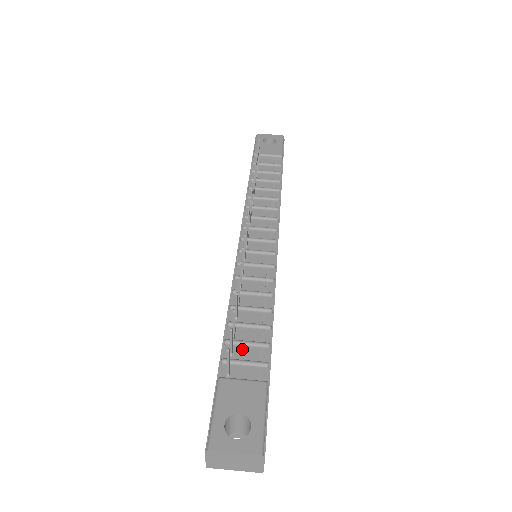
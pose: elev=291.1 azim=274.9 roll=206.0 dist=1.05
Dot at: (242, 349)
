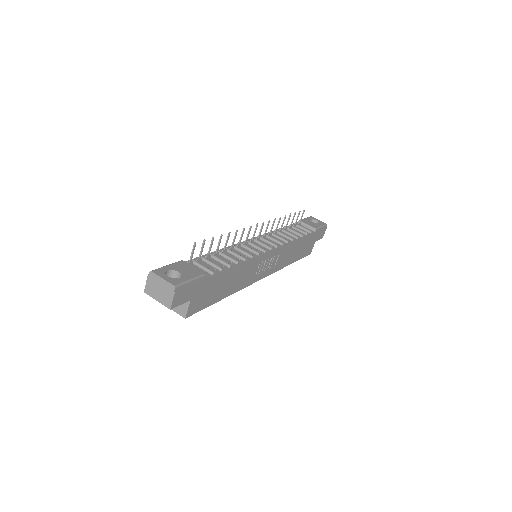
Dot at: (206, 263)
